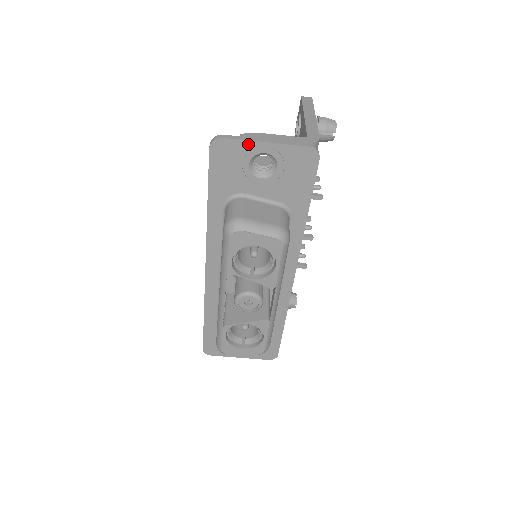
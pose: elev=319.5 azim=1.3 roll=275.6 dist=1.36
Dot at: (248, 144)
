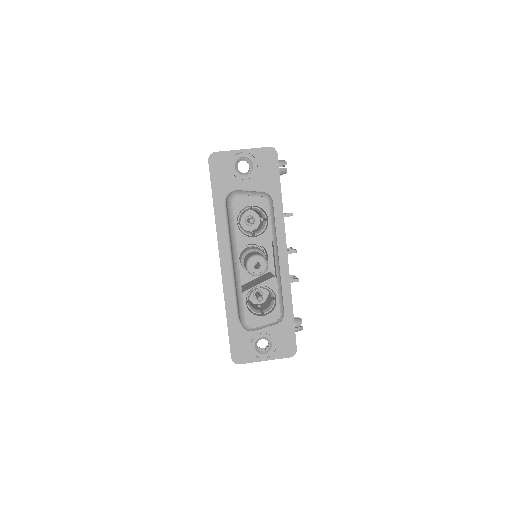
Dot at: (232, 153)
